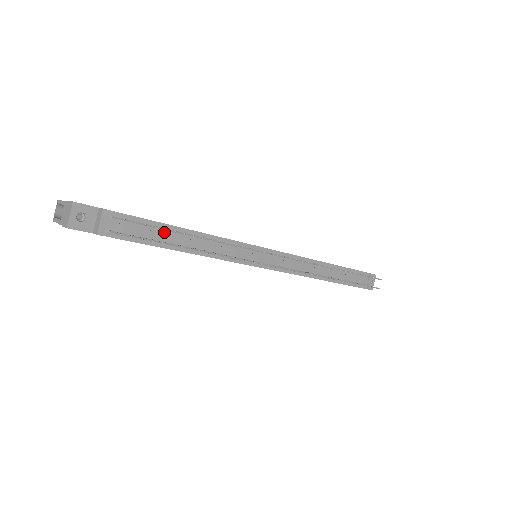
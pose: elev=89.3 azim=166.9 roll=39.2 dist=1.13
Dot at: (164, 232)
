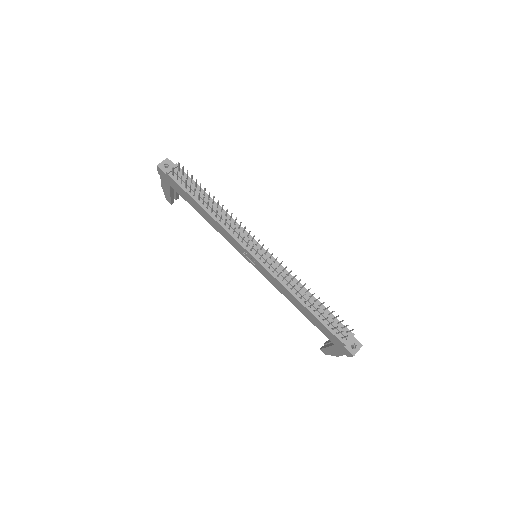
Dot at: (200, 193)
